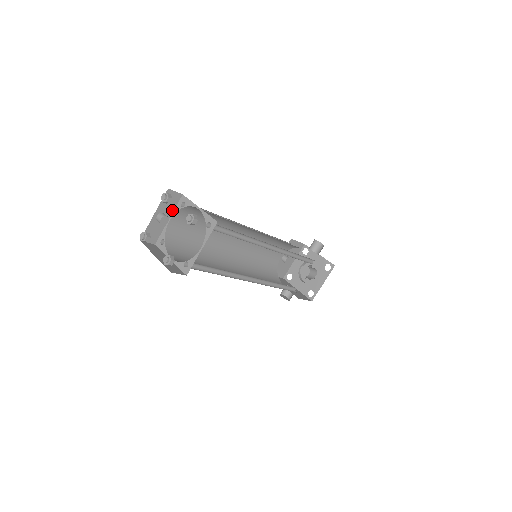
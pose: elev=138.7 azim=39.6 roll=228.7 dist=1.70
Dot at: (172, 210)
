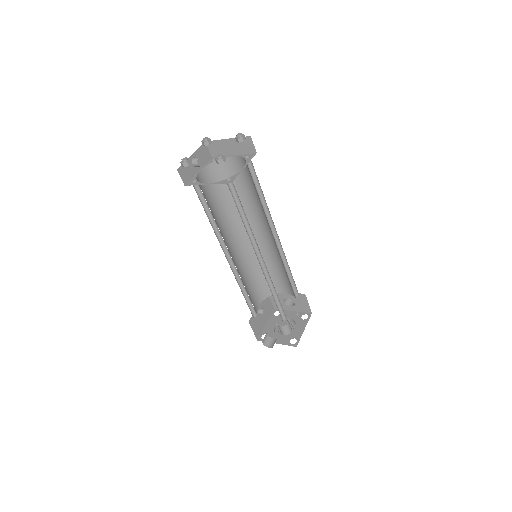
Dot at: occluded
